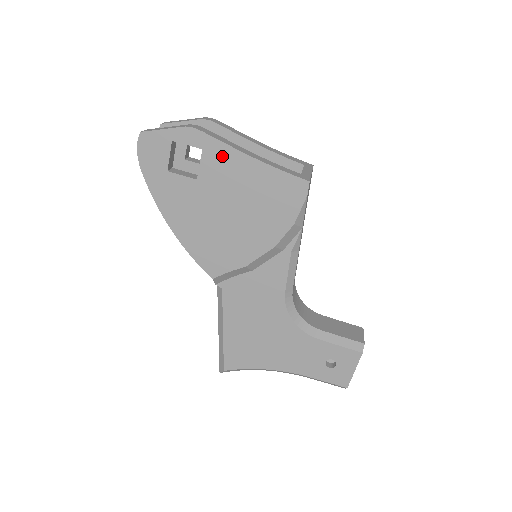
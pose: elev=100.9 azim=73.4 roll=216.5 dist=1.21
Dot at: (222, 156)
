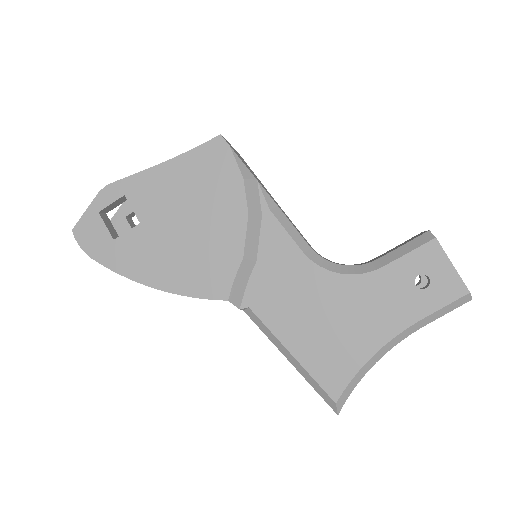
Dot at: (142, 185)
